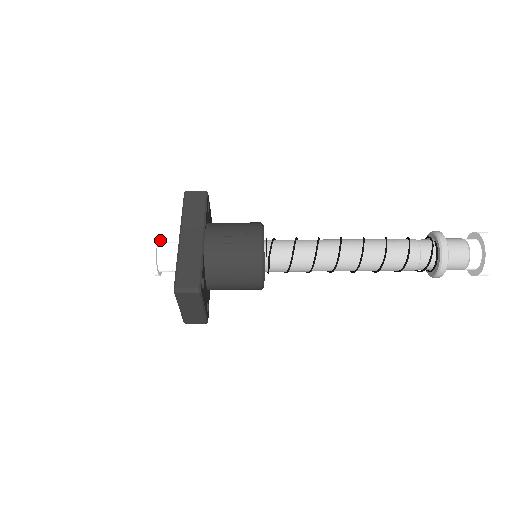
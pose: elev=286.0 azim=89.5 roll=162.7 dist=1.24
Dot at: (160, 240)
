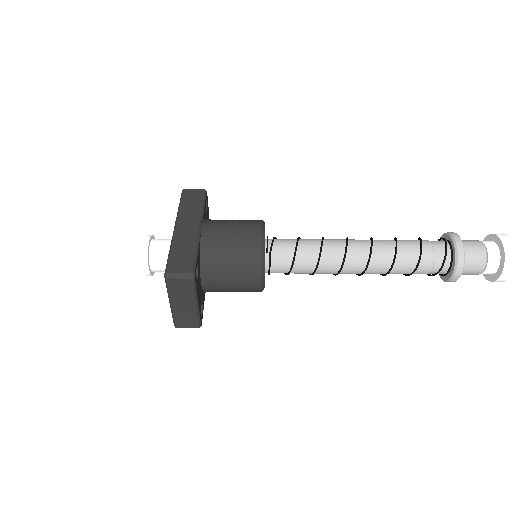
Dot at: (154, 238)
